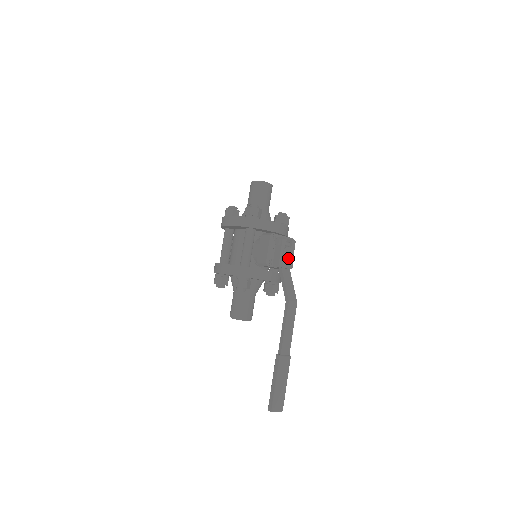
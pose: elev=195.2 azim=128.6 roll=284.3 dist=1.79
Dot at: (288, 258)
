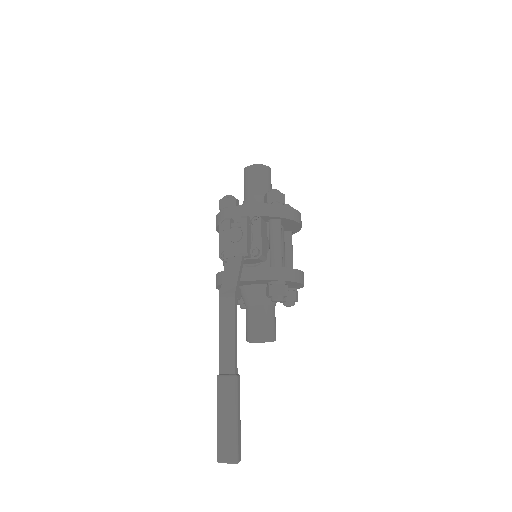
Dot at: (239, 242)
